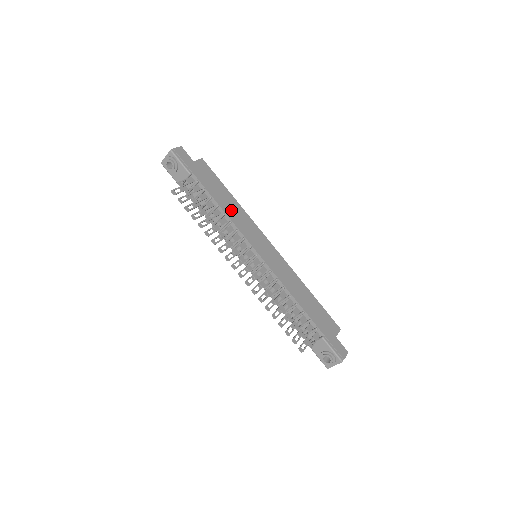
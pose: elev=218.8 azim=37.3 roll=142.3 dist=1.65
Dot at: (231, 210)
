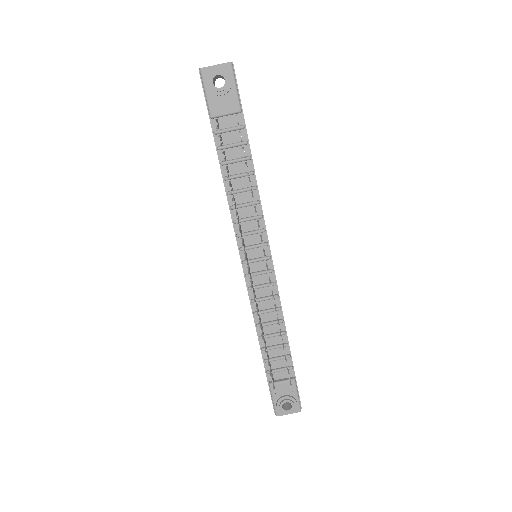
Dot at: occluded
